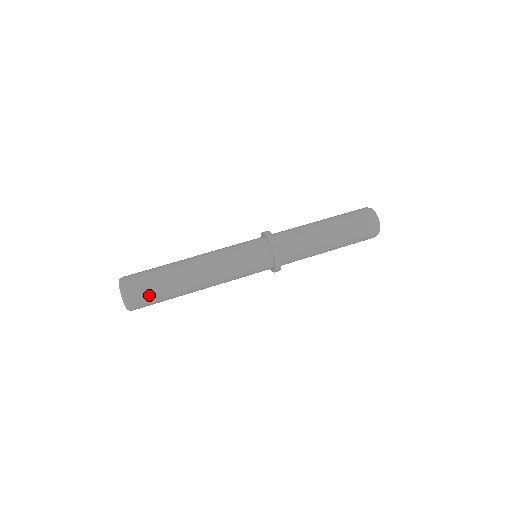
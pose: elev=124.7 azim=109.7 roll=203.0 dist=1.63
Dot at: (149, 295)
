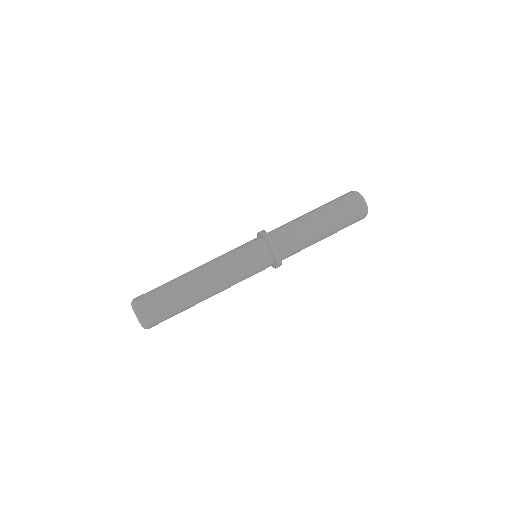
Dot at: (165, 316)
